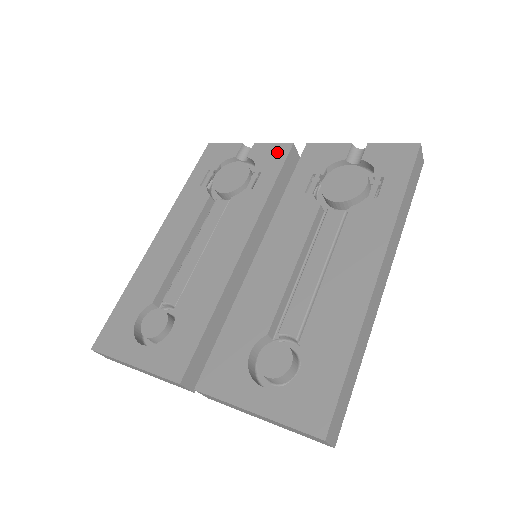
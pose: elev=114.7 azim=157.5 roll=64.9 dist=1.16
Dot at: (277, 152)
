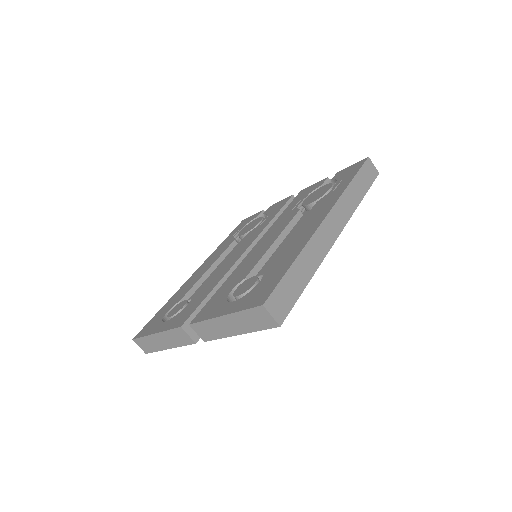
Dot at: (282, 203)
